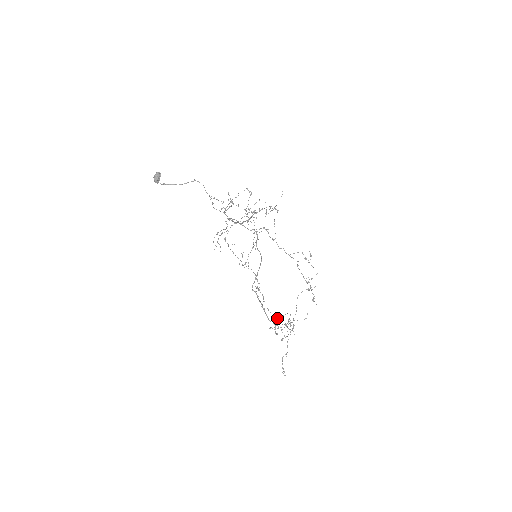
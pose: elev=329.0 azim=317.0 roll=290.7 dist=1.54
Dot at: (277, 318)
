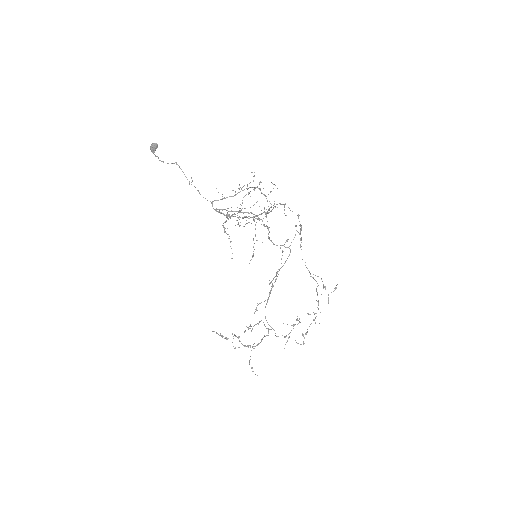
Dot at: (250, 325)
